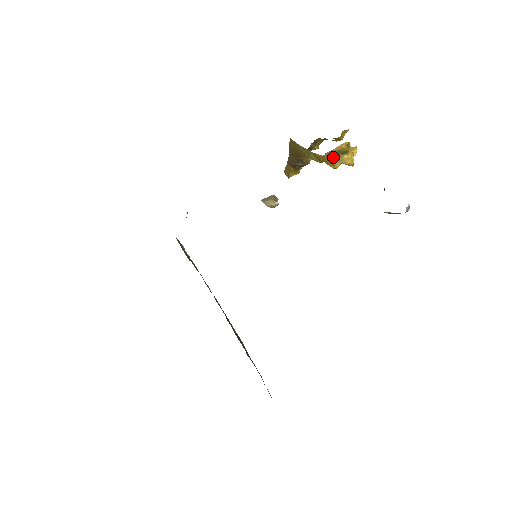
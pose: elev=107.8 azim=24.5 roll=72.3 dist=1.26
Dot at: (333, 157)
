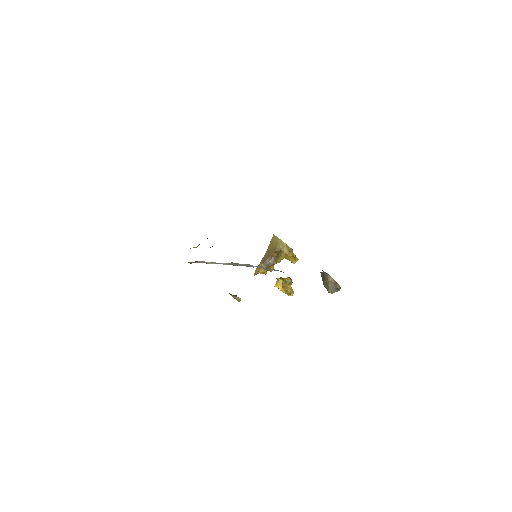
Dot at: (283, 280)
